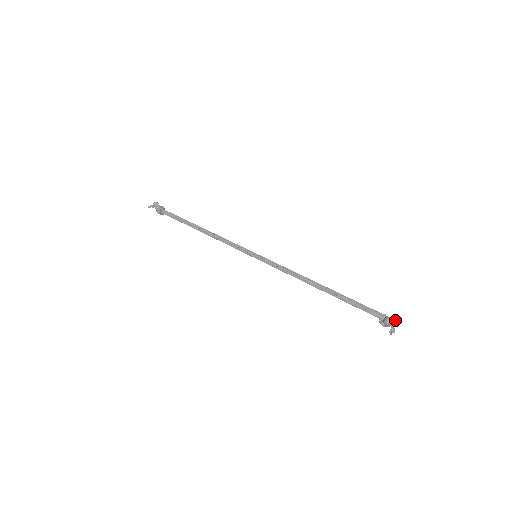
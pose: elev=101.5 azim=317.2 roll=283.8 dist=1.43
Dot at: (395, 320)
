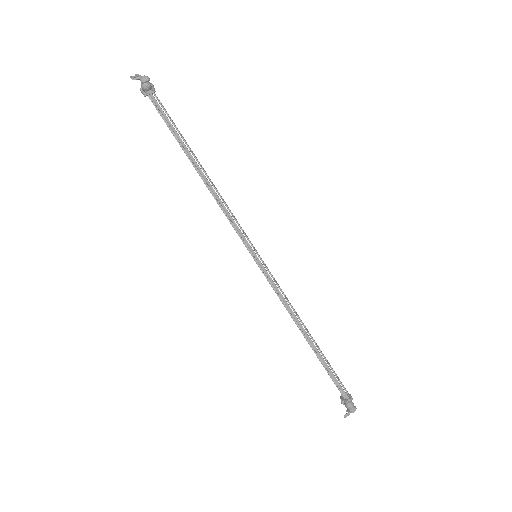
Dot at: occluded
